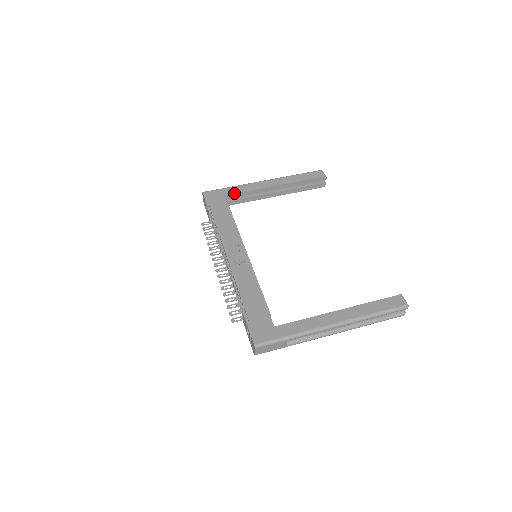
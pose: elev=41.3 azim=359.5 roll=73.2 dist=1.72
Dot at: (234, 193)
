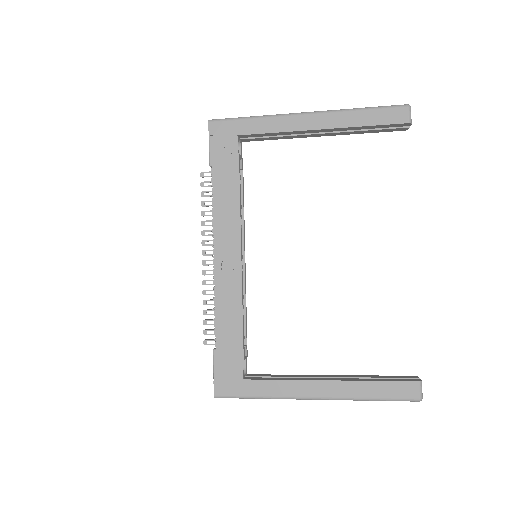
Dot at: (253, 133)
